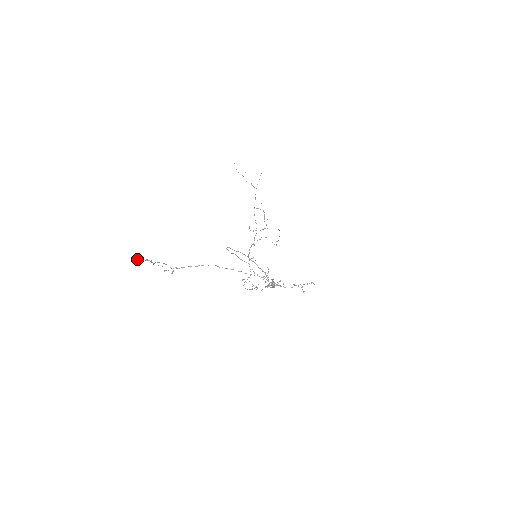
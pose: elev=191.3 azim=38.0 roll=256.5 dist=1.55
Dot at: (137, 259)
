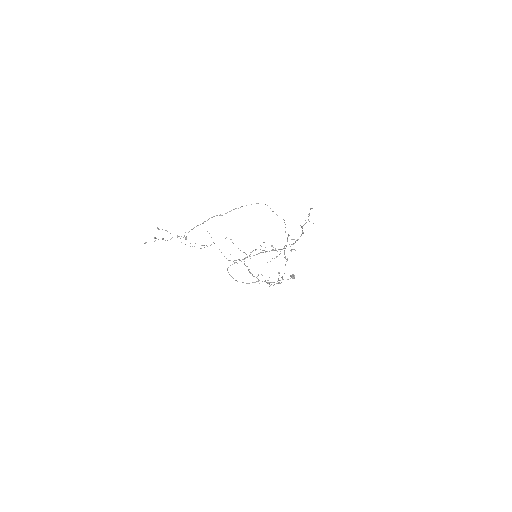
Dot at: (145, 242)
